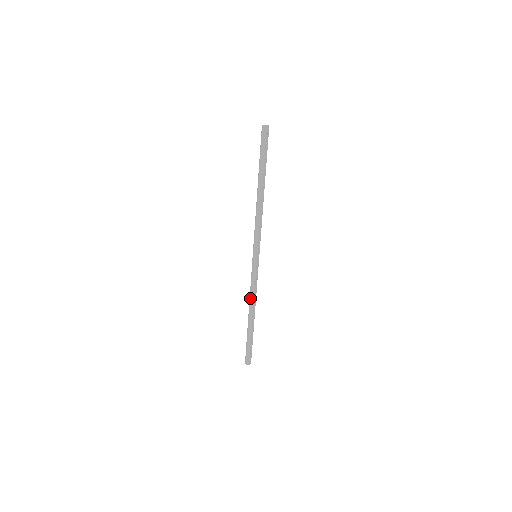
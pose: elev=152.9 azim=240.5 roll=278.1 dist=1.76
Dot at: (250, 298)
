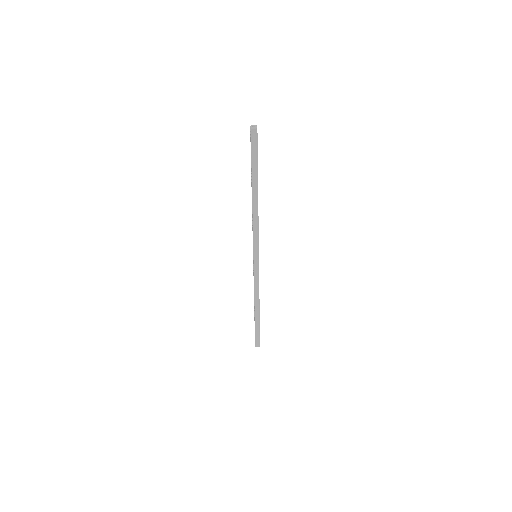
Dot at: (255, 294)
